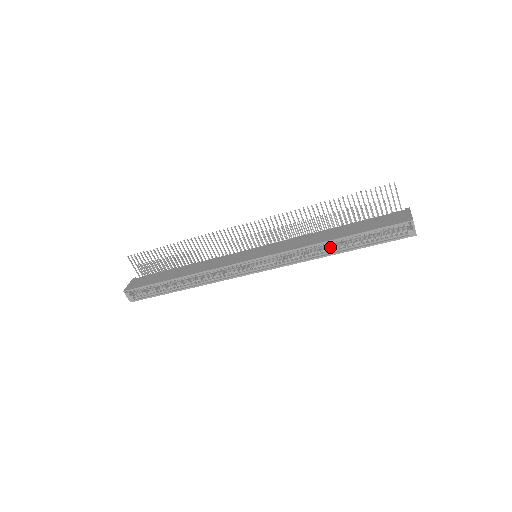
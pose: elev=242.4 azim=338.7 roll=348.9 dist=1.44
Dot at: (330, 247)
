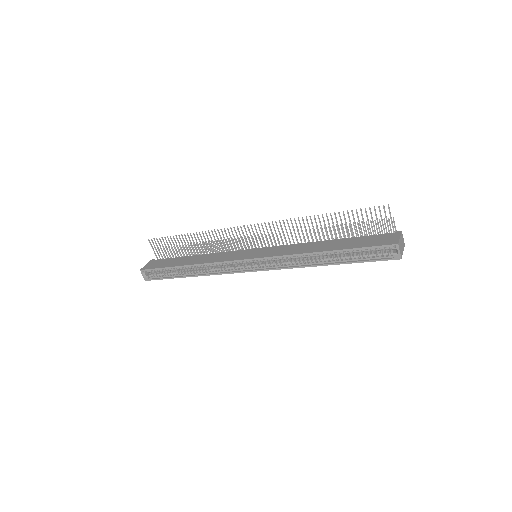
Dot at: occluded
